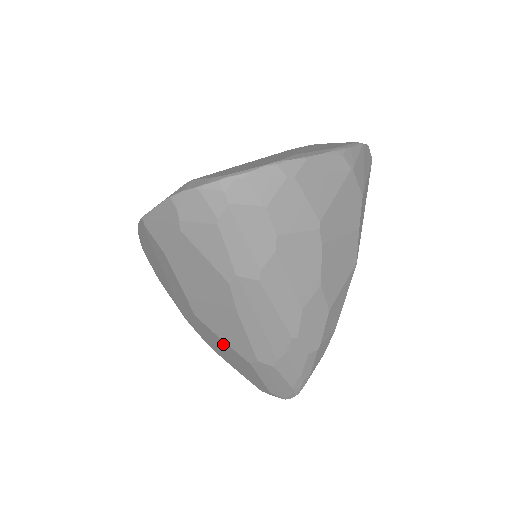
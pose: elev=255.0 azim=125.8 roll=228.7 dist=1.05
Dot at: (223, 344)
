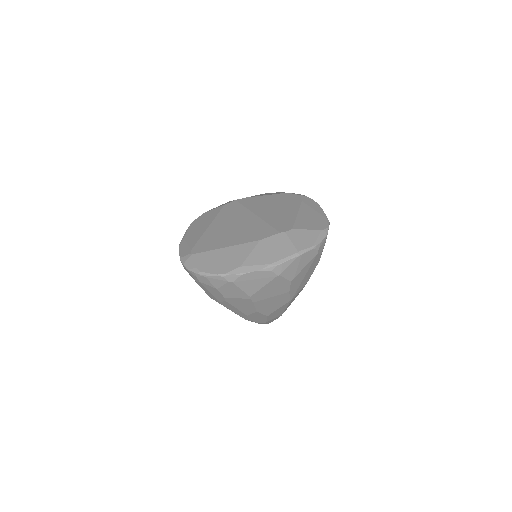
Dot at: occluded
